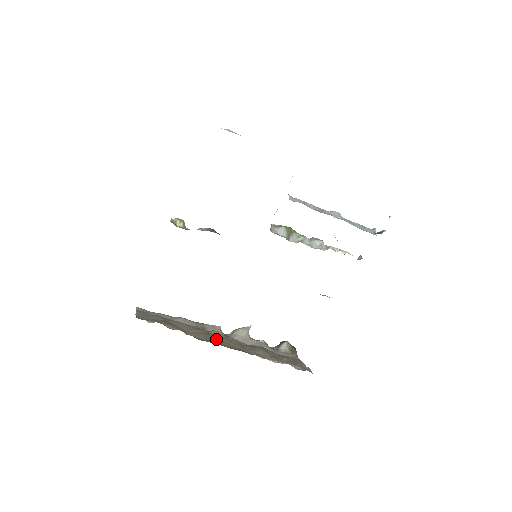
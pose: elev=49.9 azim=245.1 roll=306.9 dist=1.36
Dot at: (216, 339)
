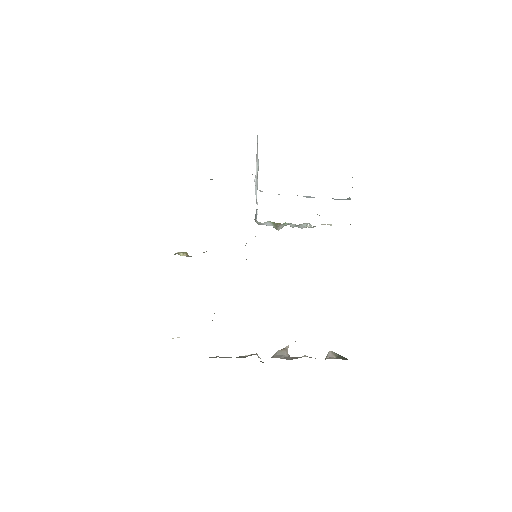
Dot at: occluded
